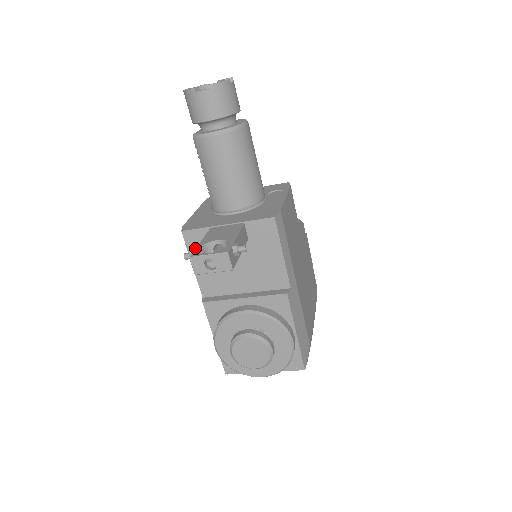
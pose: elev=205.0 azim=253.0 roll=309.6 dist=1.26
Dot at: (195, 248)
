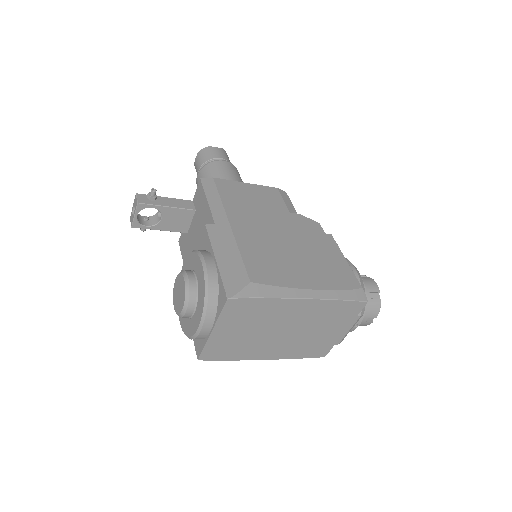
Dot at: (183, 248)
